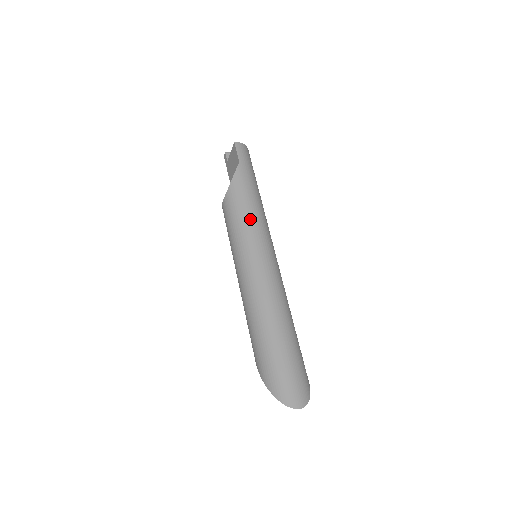
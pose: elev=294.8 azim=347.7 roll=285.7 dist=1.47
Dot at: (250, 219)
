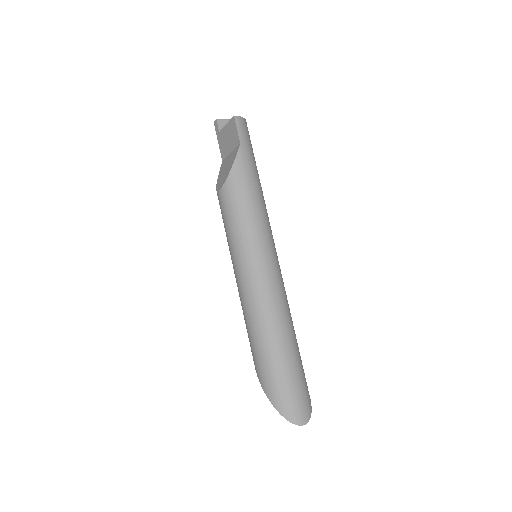
Dot at: (254, 218)
